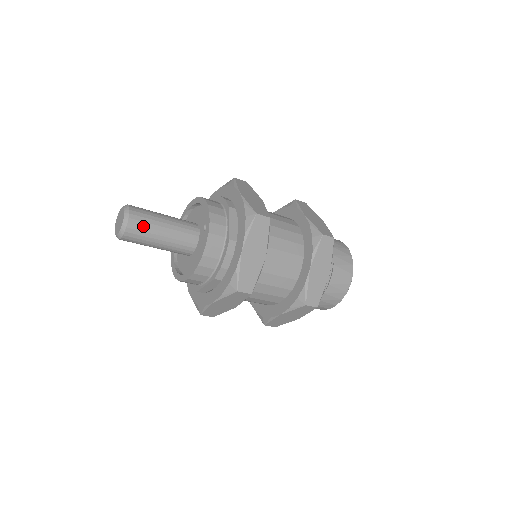
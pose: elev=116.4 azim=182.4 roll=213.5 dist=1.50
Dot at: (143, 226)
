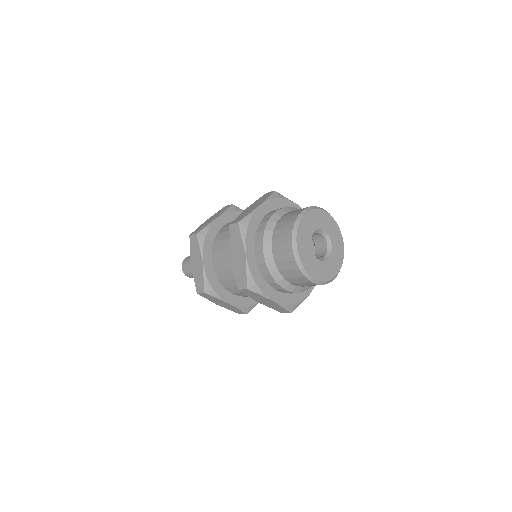
Dot at: occluded
